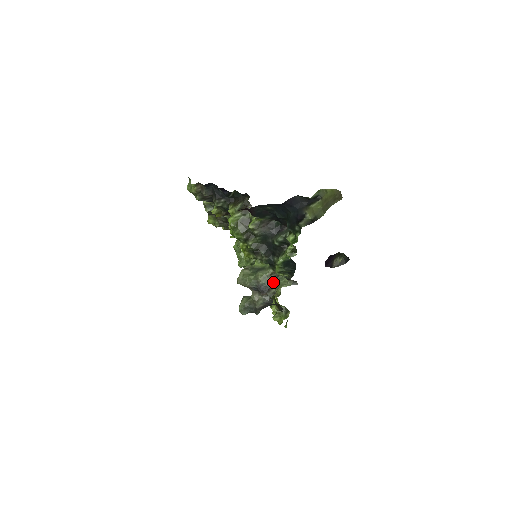
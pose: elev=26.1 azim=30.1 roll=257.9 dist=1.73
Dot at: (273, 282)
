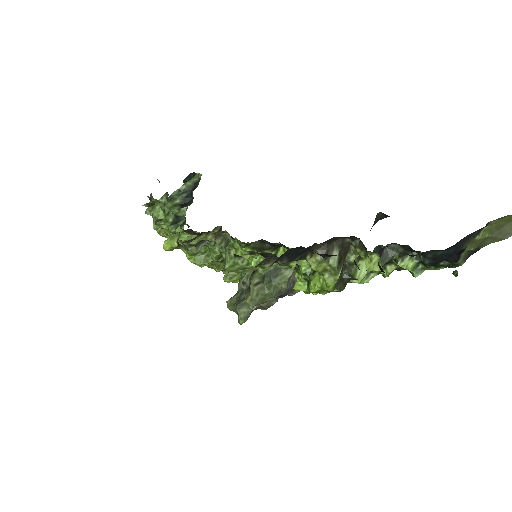
Dot at: occluded
